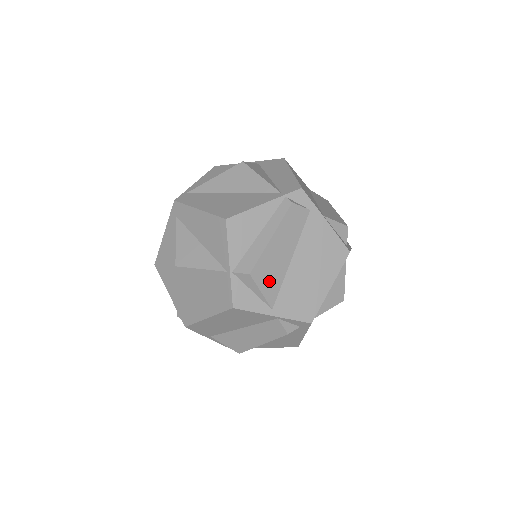
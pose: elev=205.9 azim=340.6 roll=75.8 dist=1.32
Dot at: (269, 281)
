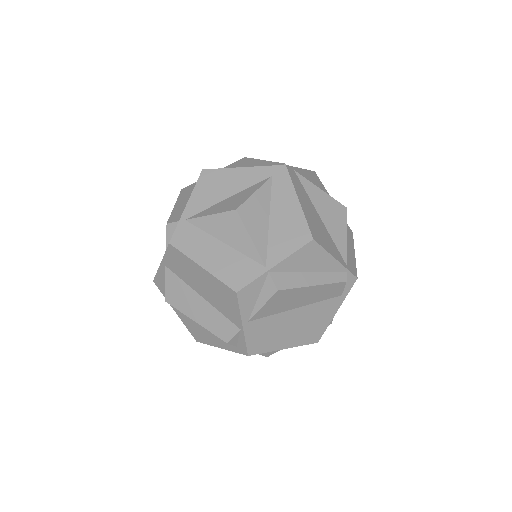
Dot at: (274, 305)
